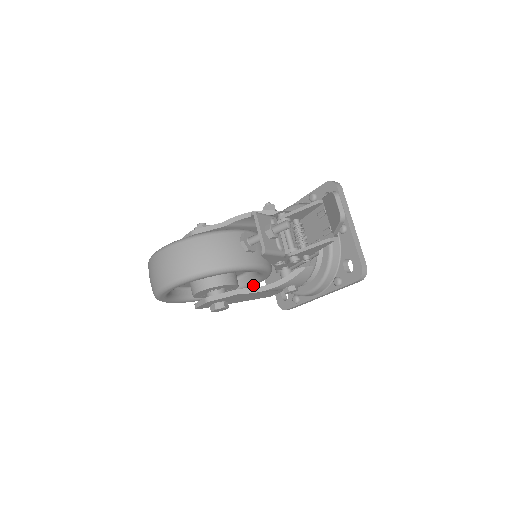
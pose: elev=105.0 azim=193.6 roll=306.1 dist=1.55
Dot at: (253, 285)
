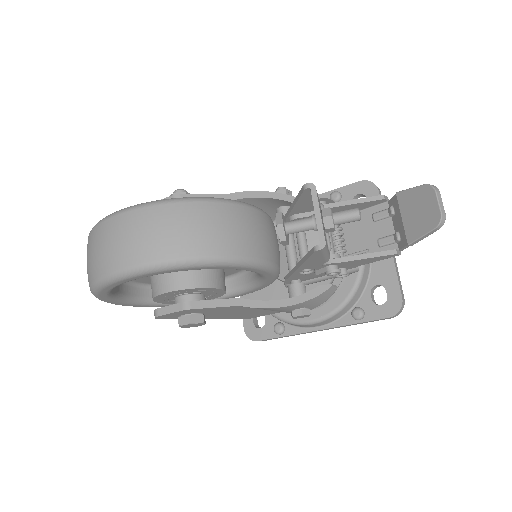
Dot at: (227, 298)
